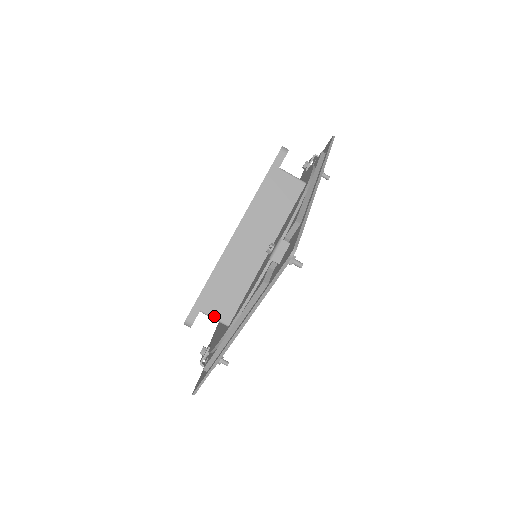
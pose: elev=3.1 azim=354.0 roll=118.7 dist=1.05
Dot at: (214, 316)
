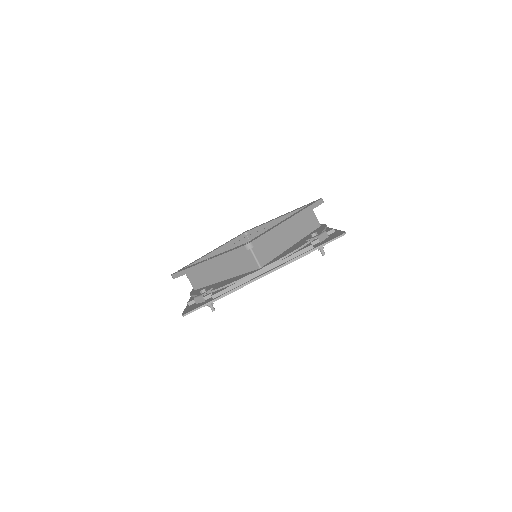
Dot at: (190, 281)
